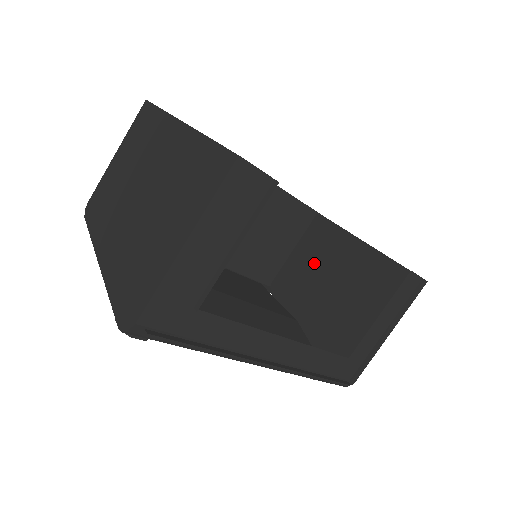
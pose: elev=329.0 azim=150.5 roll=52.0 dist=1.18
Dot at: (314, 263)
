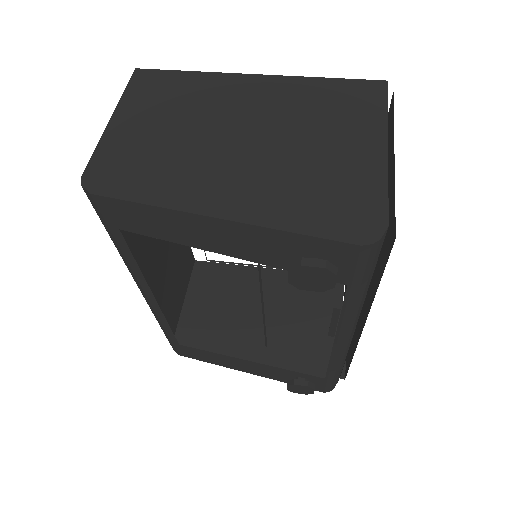
Dot at: (221, 304)
